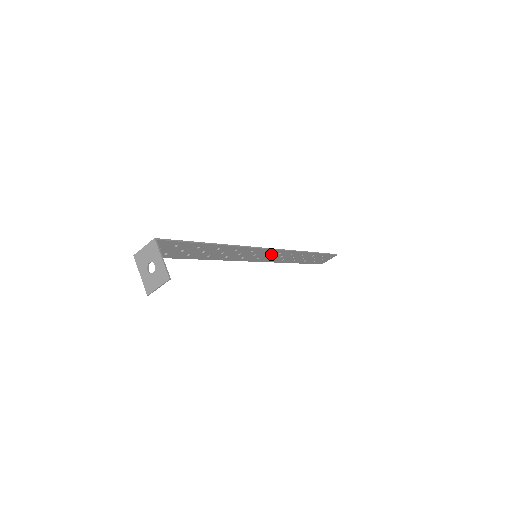
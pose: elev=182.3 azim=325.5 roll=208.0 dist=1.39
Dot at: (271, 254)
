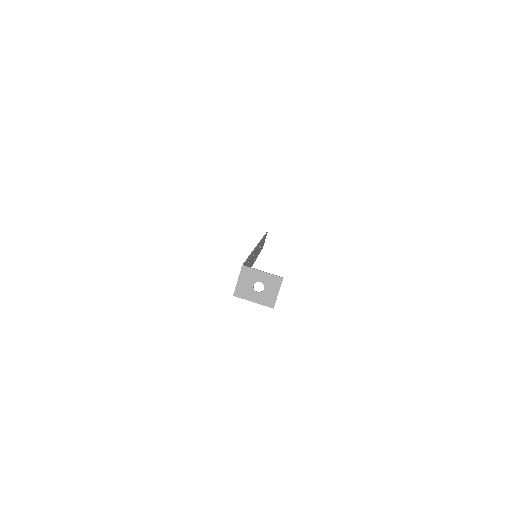
Dot at: occluded
